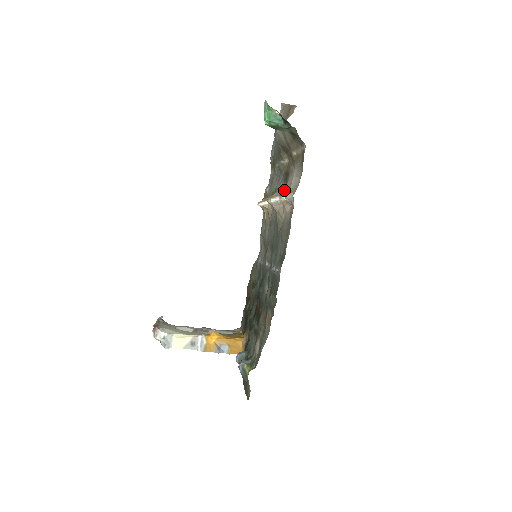
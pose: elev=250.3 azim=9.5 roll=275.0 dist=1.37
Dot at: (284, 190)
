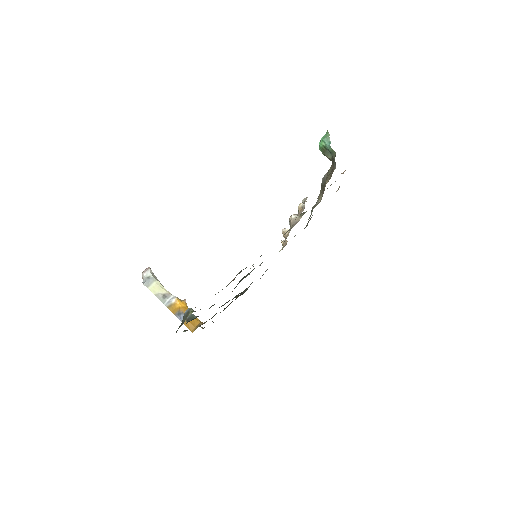
Dot at: (305, 212)
